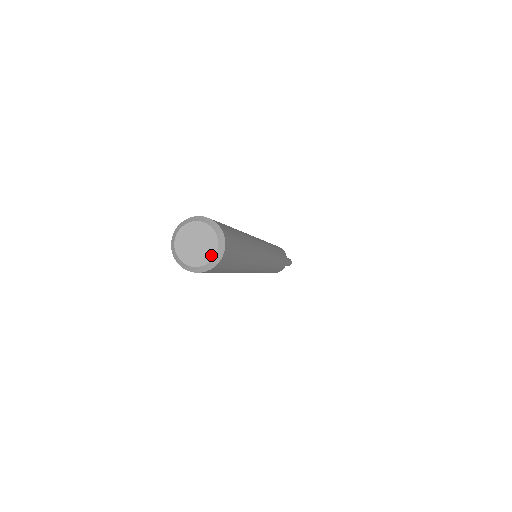
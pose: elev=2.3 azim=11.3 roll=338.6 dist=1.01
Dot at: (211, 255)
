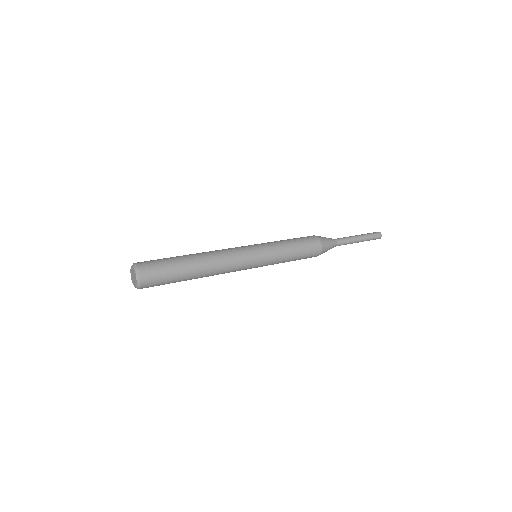
Dot at: (135, 285)
